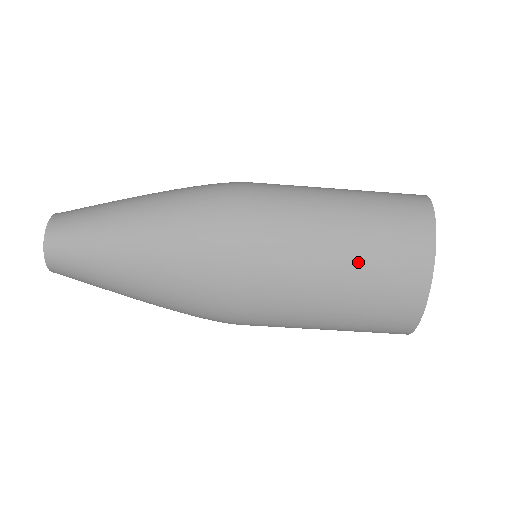
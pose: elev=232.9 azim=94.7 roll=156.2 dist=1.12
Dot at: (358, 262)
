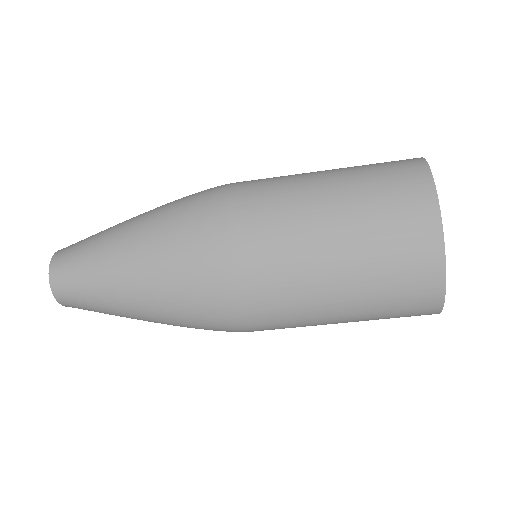
Dot at: (355, 234)
